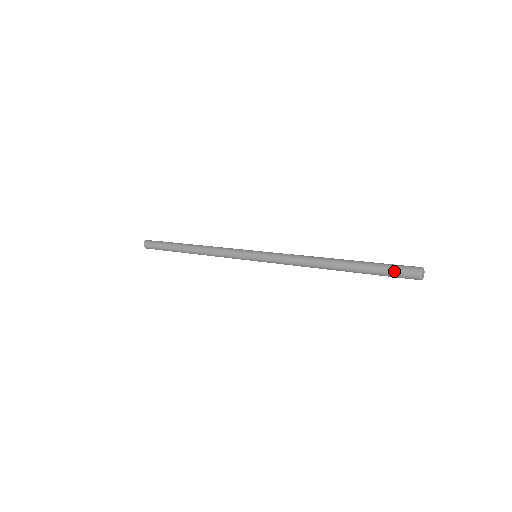
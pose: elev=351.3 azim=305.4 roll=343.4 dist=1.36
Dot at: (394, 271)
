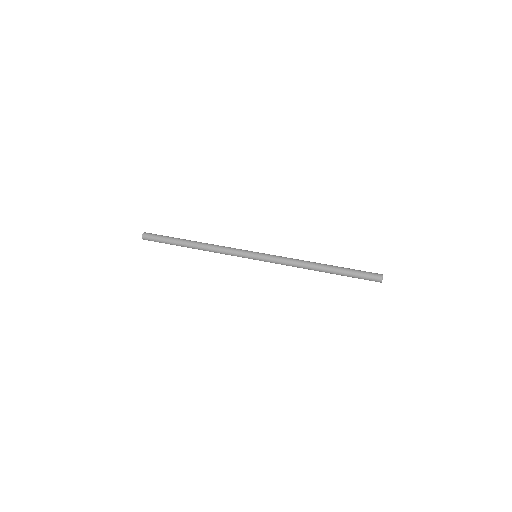
Dot at: occluded
